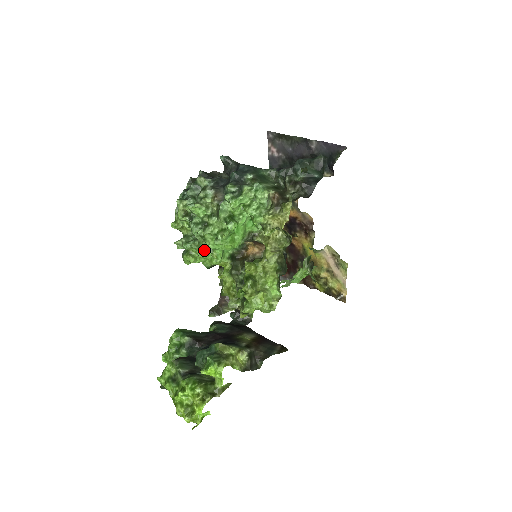
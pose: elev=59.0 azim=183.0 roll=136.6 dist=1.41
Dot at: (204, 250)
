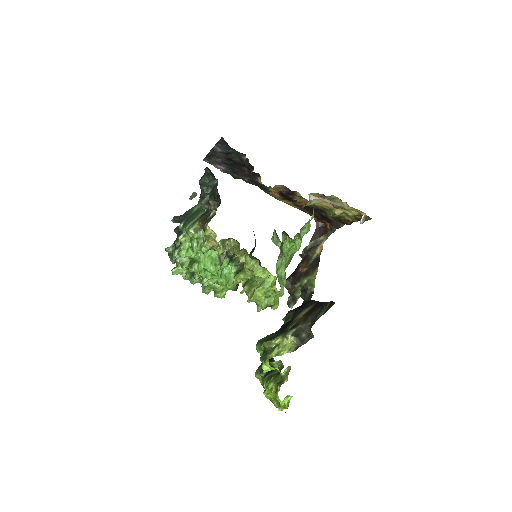
Dot at: (213, 287)
